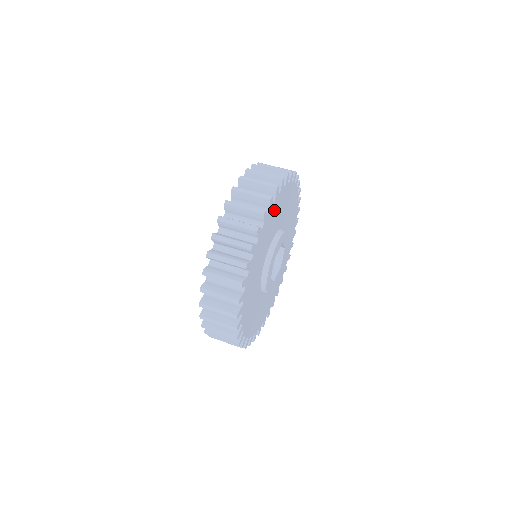
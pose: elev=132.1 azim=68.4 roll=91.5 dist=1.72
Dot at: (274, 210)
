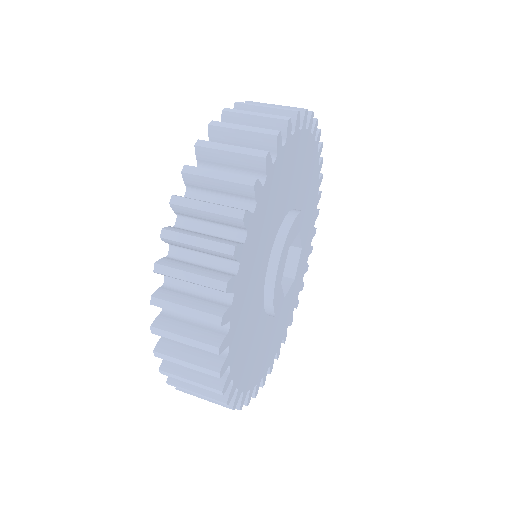
Dot at: (247, 264)
